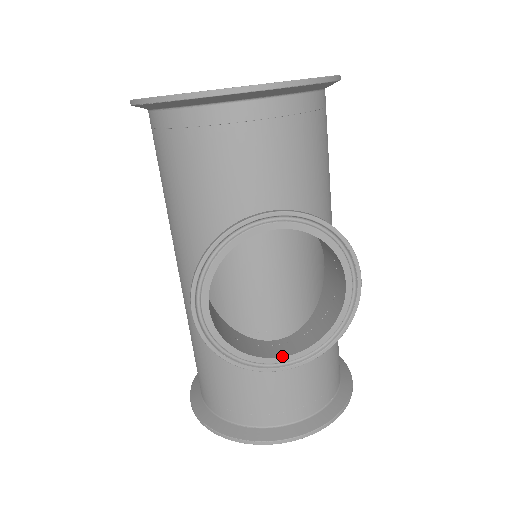
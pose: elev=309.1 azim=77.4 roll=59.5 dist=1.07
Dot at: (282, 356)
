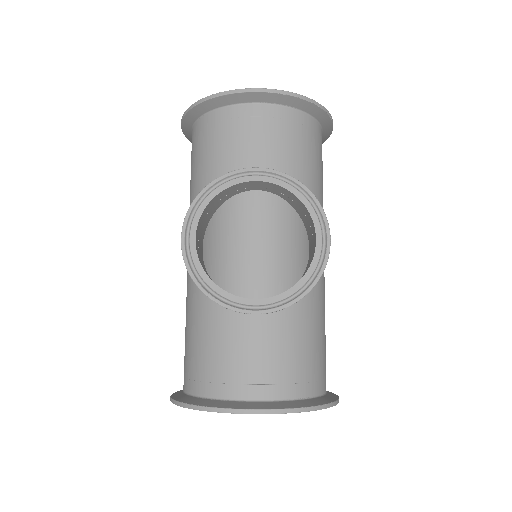
Dot at: occluded
